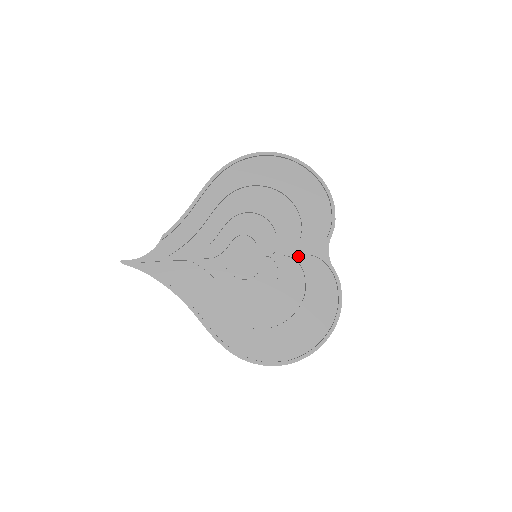
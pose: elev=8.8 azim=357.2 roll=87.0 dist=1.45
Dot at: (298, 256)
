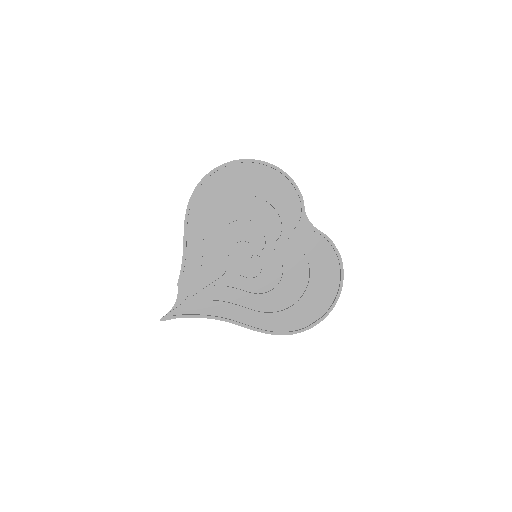
Dot at: (287, 237)
